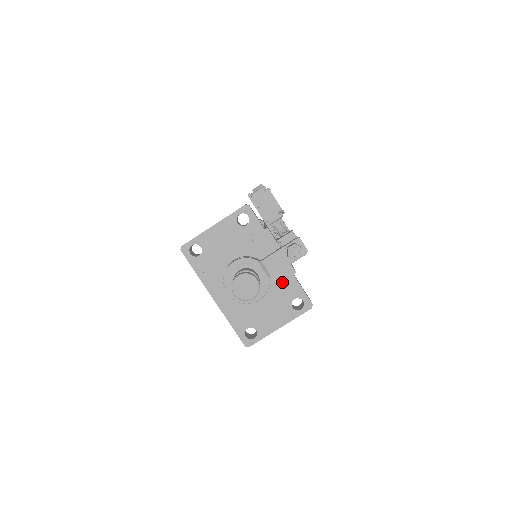
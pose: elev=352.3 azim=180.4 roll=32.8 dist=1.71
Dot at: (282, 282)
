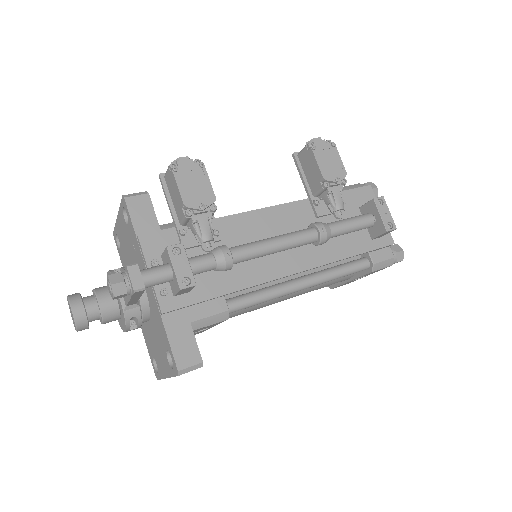
Dot at: (157, 319)
